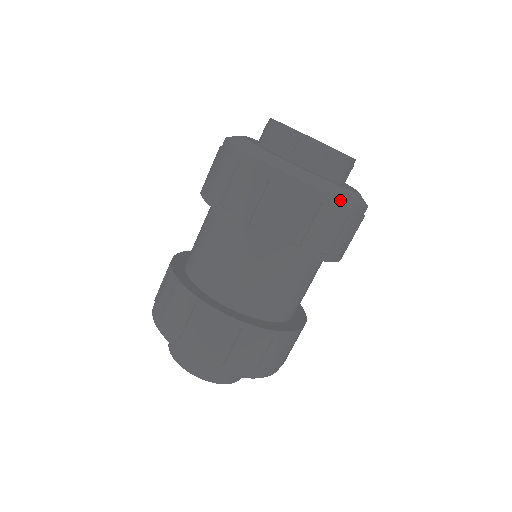
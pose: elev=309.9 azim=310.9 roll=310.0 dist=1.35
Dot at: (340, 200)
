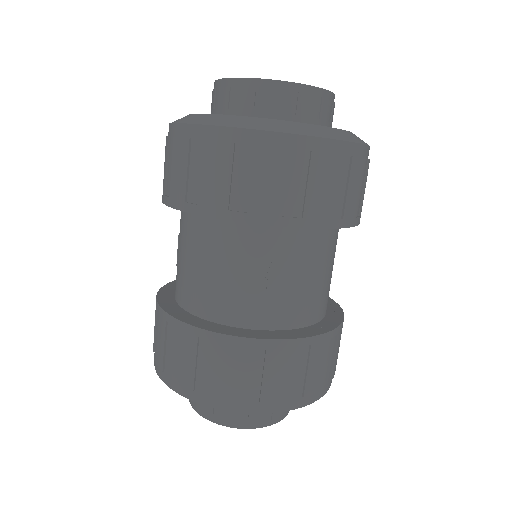
Dot at: (229, 129)
